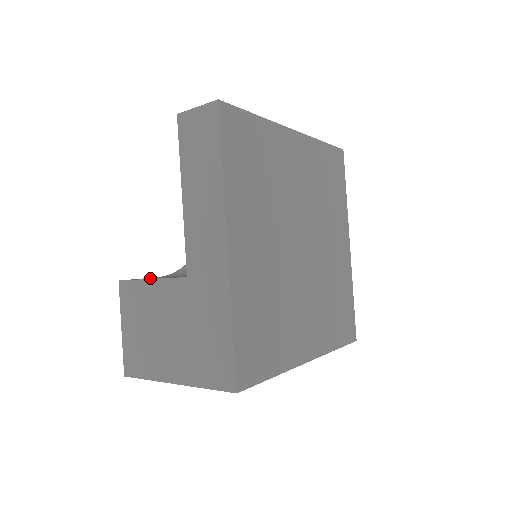
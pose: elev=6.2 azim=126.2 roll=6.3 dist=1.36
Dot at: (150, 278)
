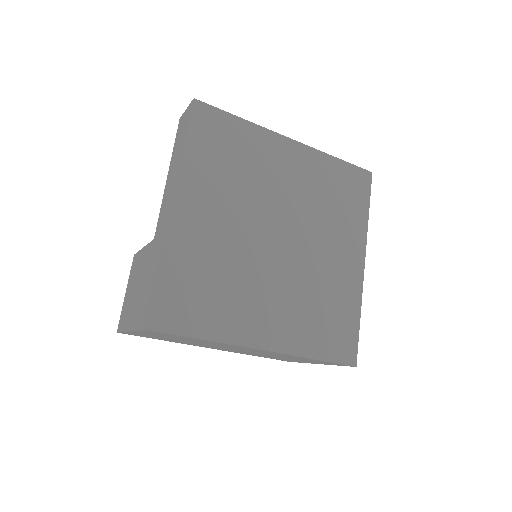
Dot at: occluded
